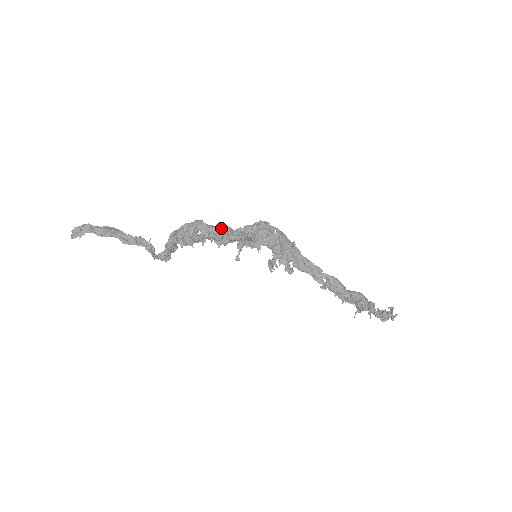
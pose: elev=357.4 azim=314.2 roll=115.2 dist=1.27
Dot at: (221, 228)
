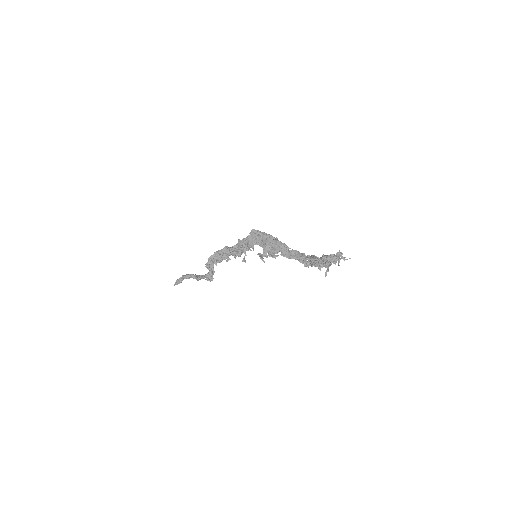
Dot at: occluded
